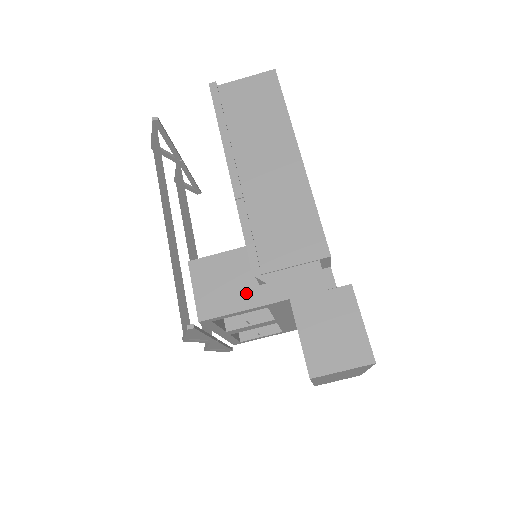
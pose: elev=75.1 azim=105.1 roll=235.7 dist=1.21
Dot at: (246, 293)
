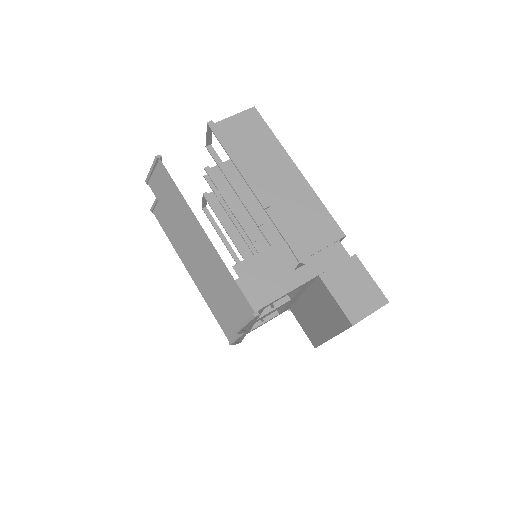
Dot at: (286, 279)
